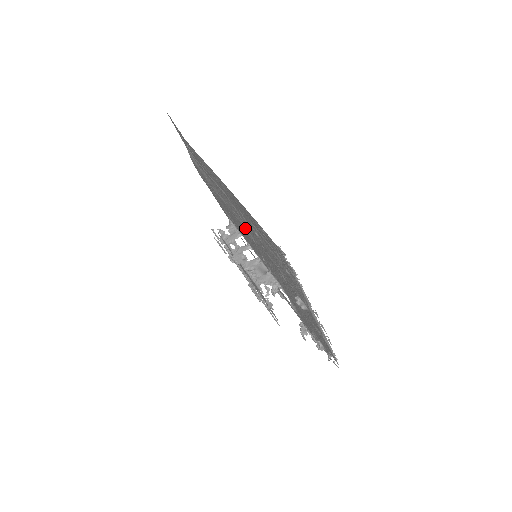
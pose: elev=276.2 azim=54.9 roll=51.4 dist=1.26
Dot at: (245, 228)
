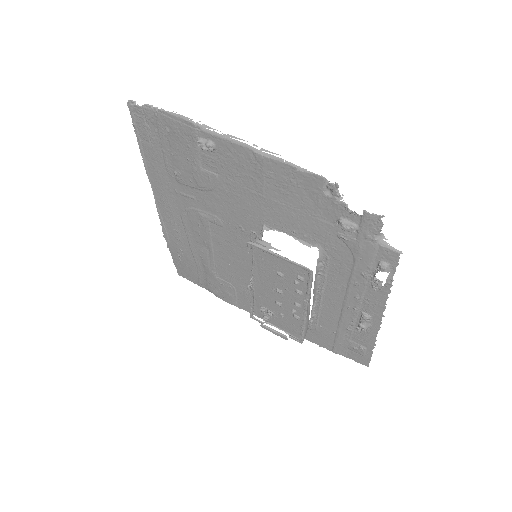
Dot at: (203, 216)
